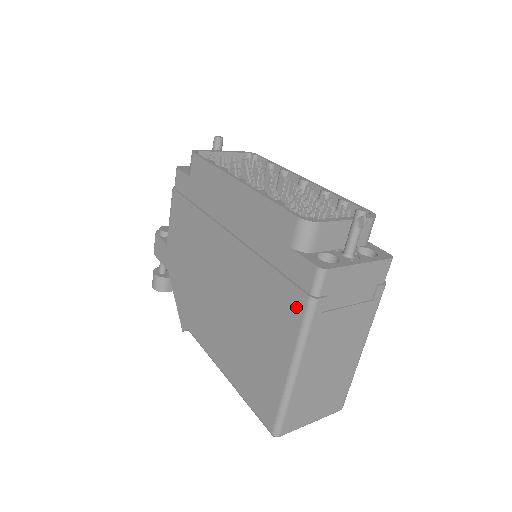
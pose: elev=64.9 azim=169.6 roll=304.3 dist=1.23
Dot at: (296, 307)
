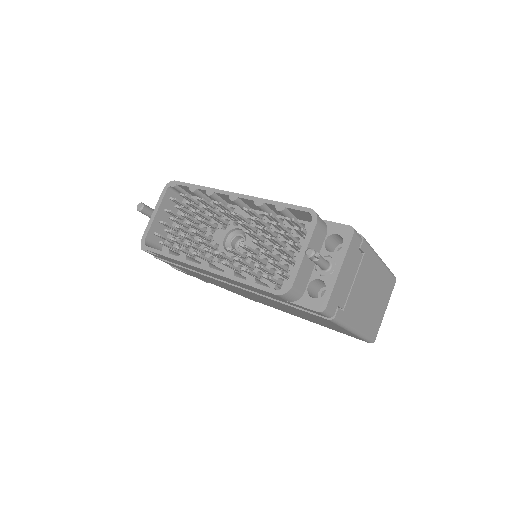
Dot at: (325, 320)
